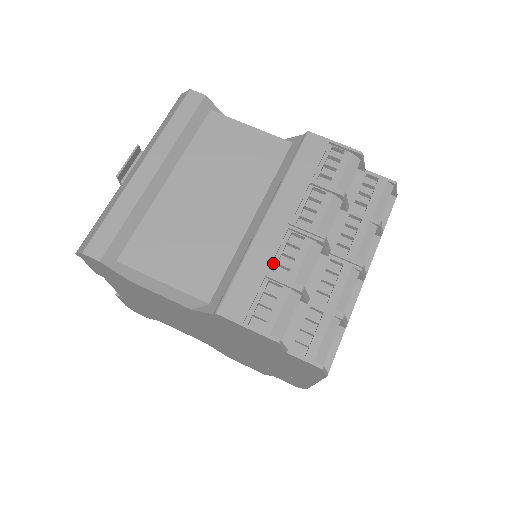
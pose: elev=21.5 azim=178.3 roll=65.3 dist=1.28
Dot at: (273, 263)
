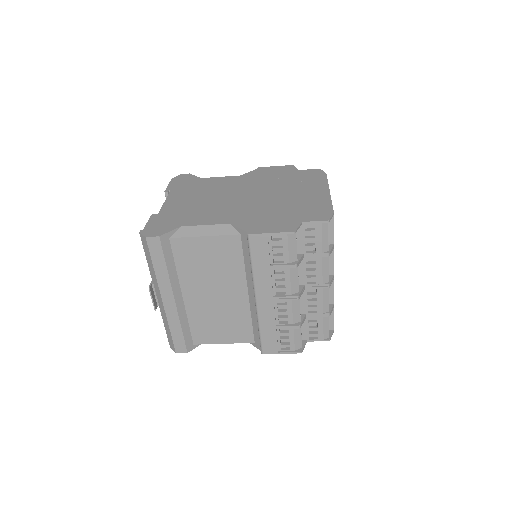
Dot at: (276, 320)
